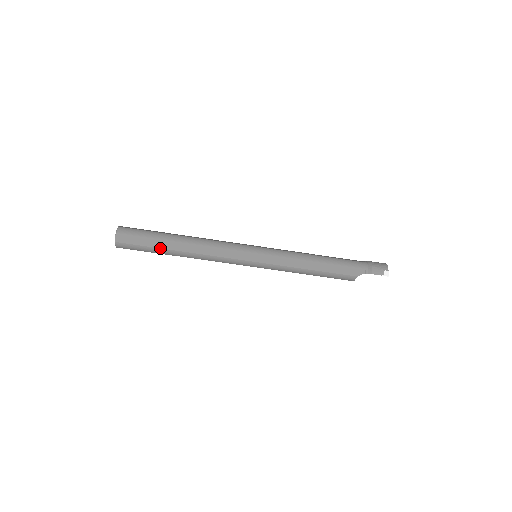
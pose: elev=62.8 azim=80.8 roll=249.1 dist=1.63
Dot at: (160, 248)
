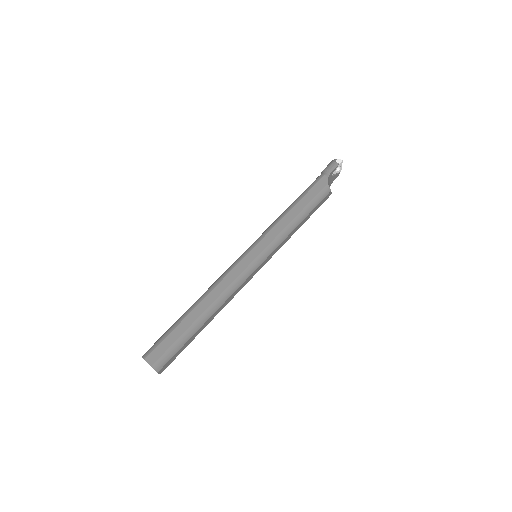
Dot at: (187, 328)
